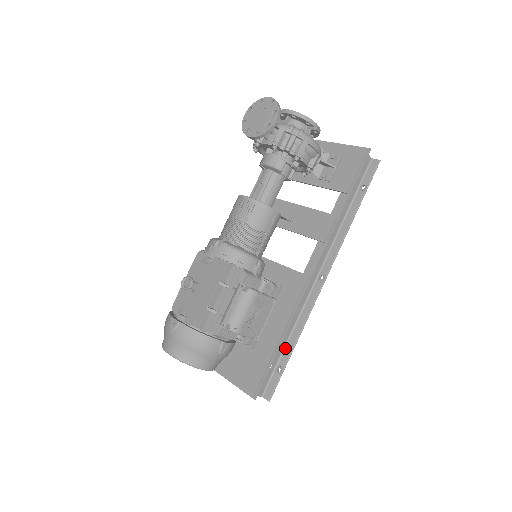
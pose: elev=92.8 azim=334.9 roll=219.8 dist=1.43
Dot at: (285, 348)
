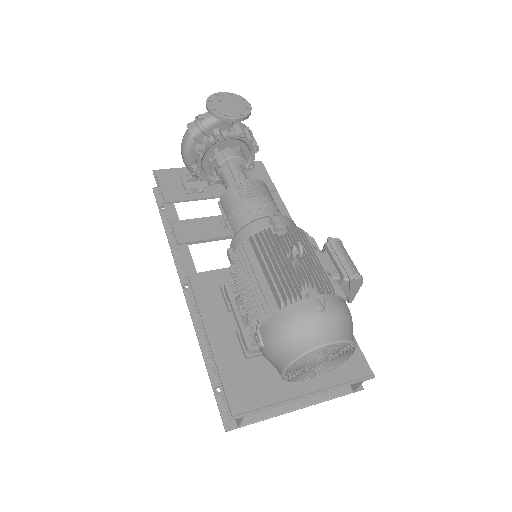
Dot at: occluded
